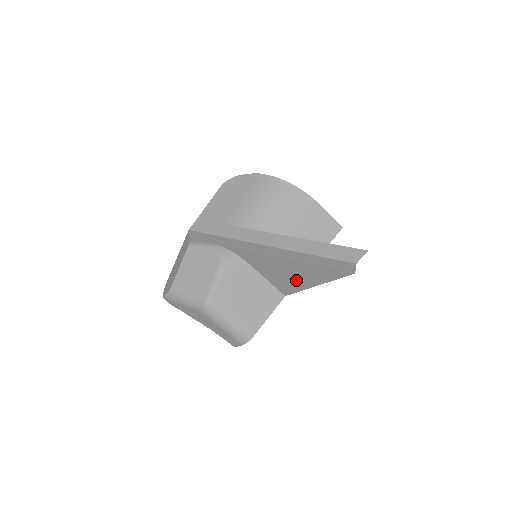
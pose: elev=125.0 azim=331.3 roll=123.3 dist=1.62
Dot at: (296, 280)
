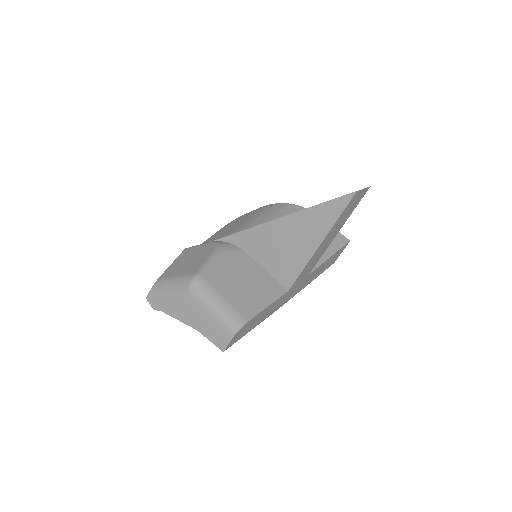
Dot at: (298, 249)
